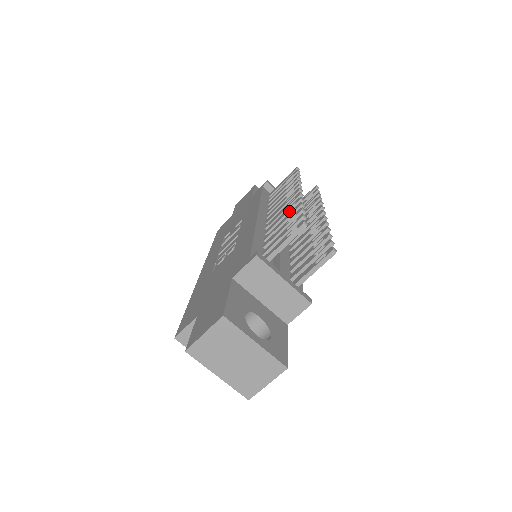
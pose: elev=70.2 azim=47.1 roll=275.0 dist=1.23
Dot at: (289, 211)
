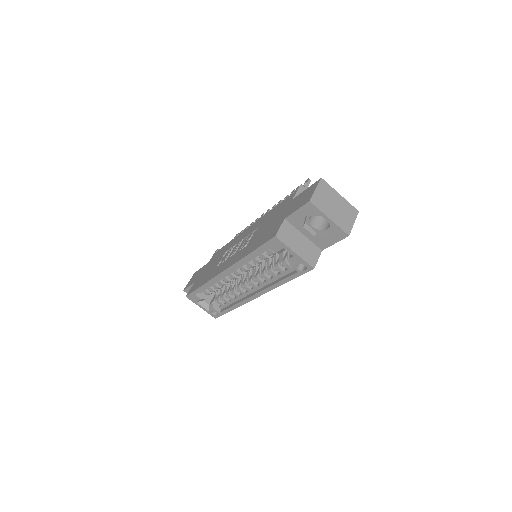
Dot at: occluded
